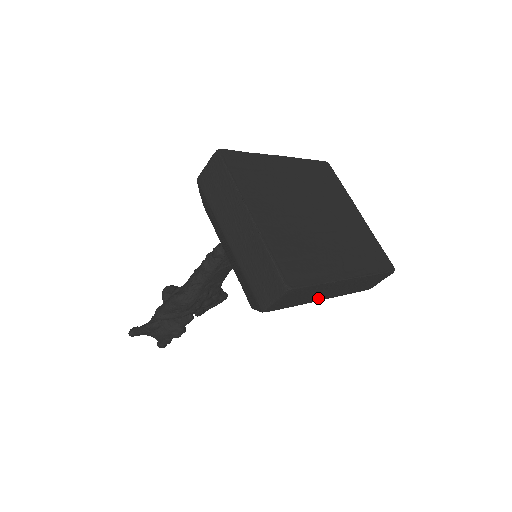
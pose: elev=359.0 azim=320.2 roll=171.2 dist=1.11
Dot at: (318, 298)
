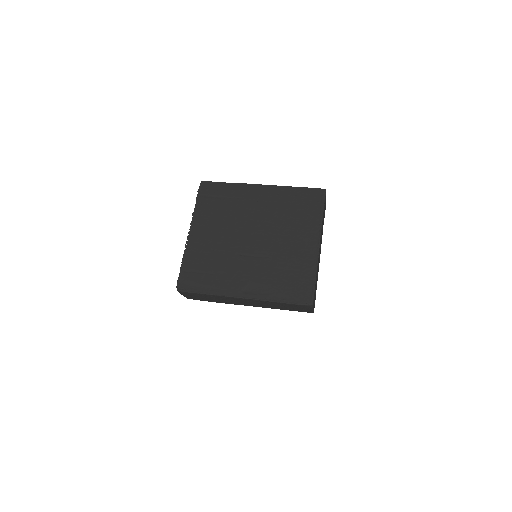
Dot at: (236, 303)
